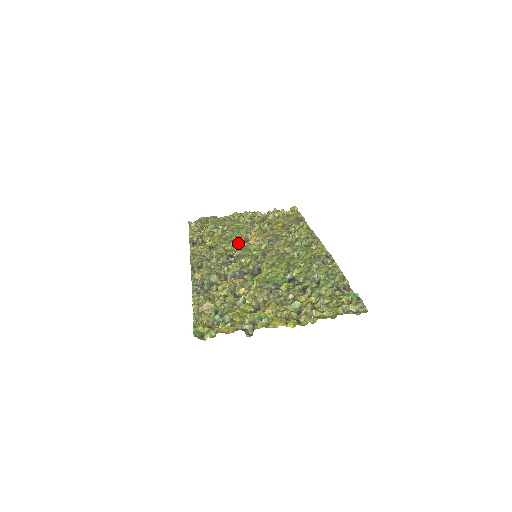
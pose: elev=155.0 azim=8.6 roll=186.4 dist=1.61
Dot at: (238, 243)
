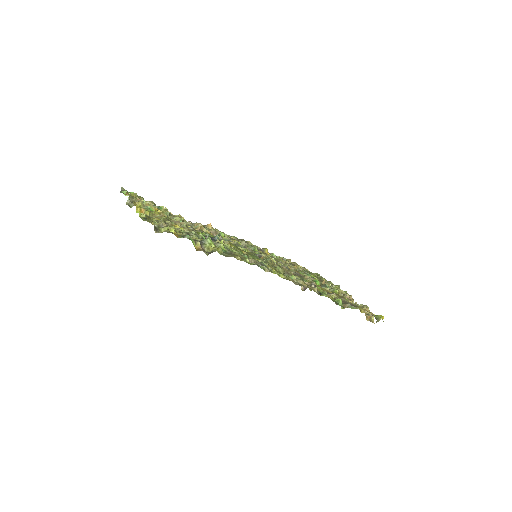
Dot at: occluded
